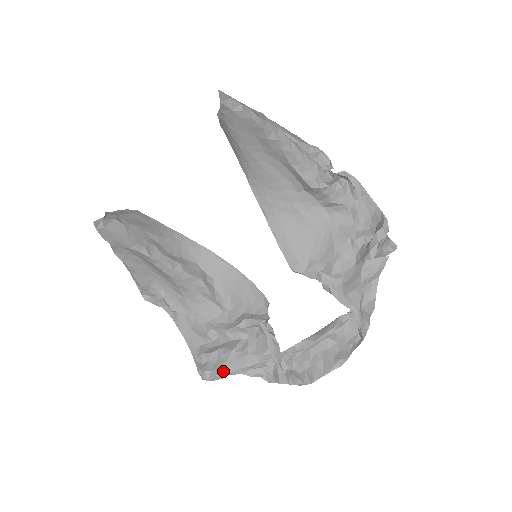
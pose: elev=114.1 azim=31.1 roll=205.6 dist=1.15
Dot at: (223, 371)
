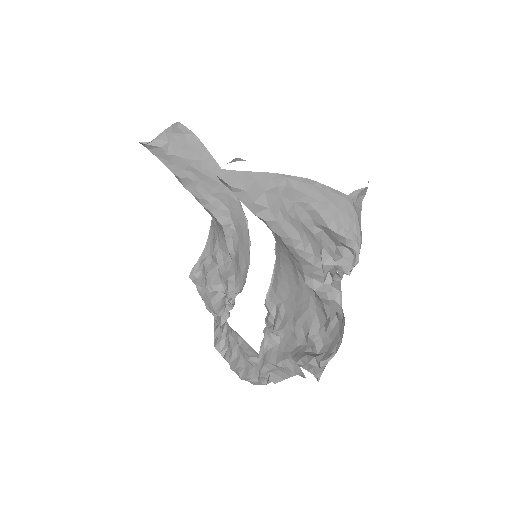
Dot at: occluded
